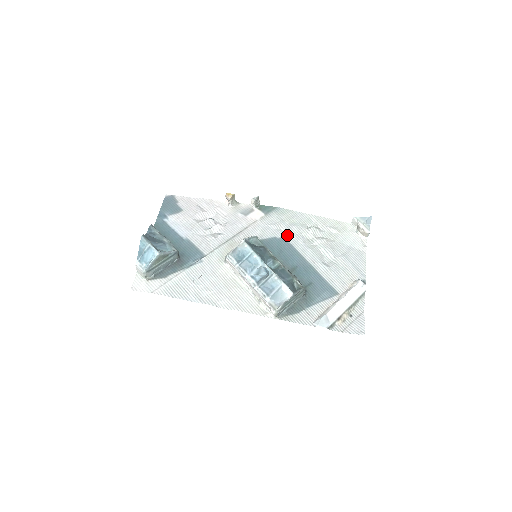
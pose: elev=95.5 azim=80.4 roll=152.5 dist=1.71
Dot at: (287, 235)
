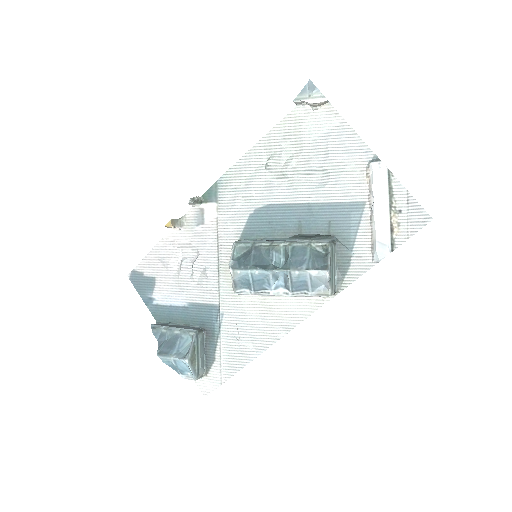
Dot at: (257, 199)
